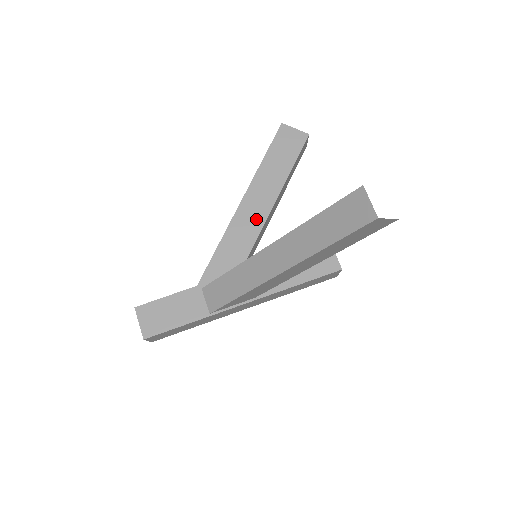
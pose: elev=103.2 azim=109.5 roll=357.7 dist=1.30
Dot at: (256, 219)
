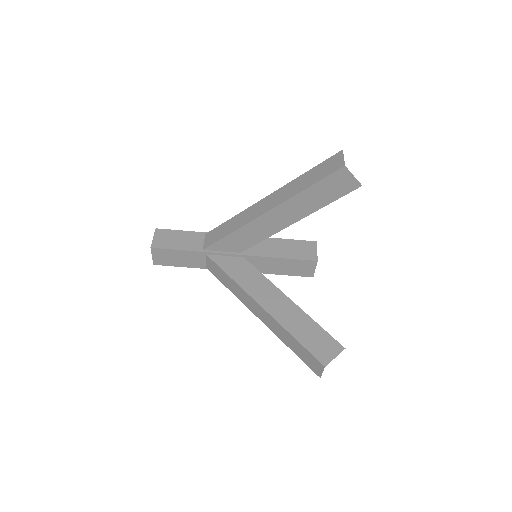
Dot at: (271, 228)
